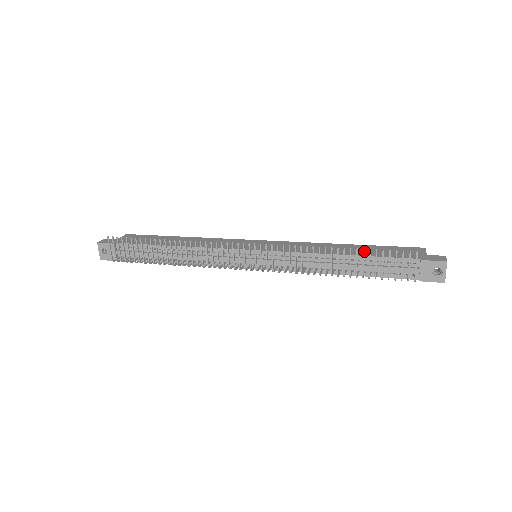
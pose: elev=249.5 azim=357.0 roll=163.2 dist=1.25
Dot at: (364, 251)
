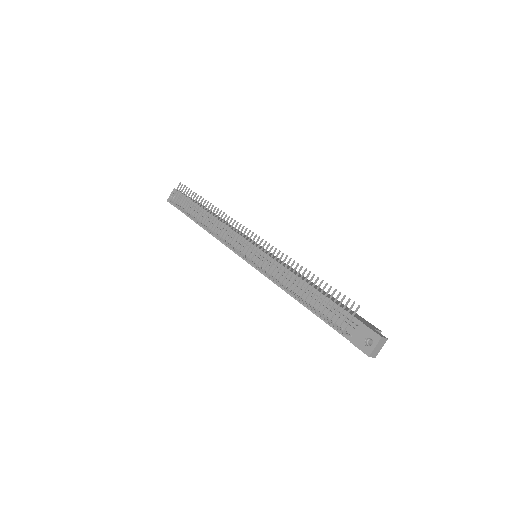
Dot at: occluded
